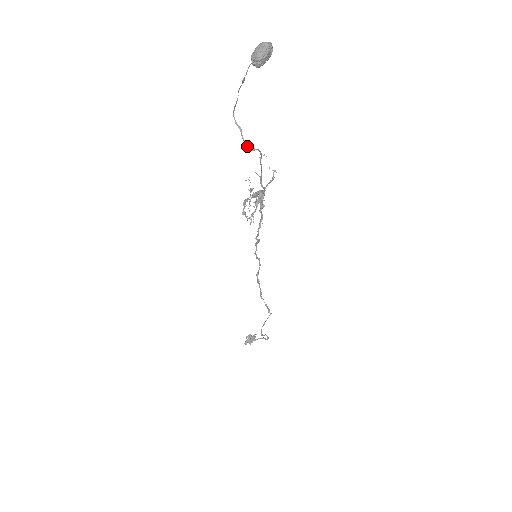
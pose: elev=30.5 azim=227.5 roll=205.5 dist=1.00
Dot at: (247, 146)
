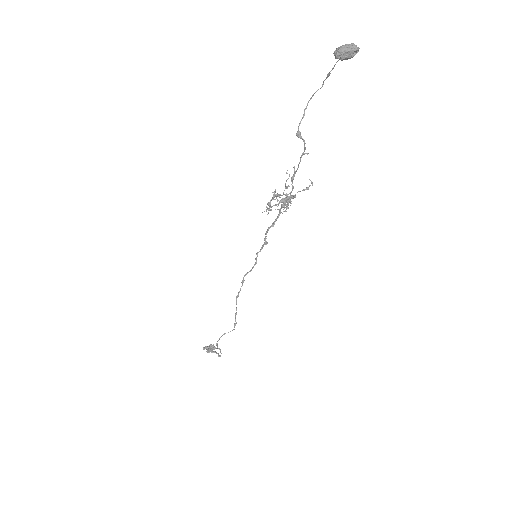
Dot at: (298, 130)
